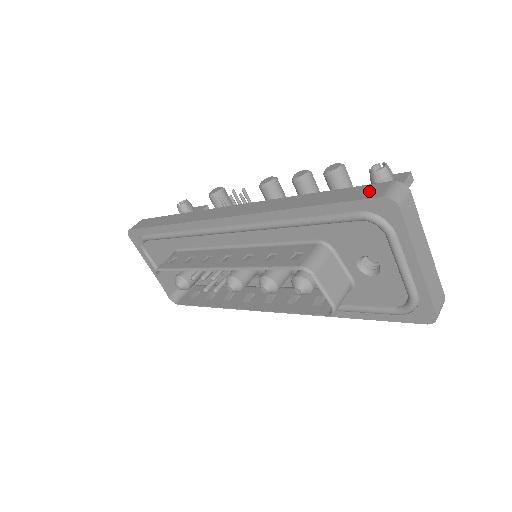
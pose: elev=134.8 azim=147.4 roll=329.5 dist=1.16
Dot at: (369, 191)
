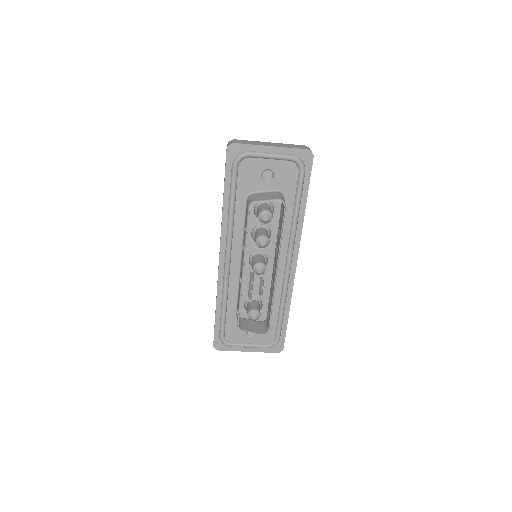
Dot at: occluded
